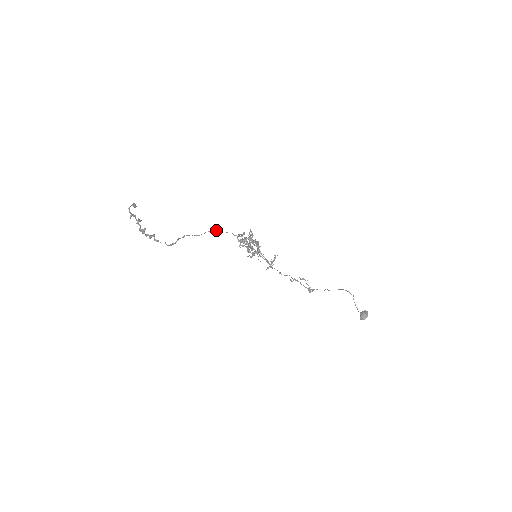
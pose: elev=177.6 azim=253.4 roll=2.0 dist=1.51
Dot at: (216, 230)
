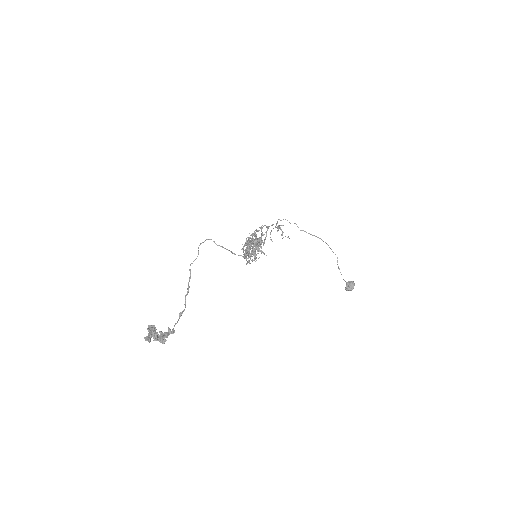
Dot at: (210, 239)
